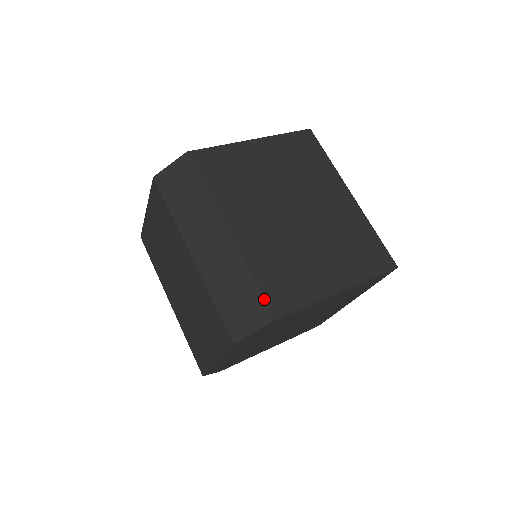
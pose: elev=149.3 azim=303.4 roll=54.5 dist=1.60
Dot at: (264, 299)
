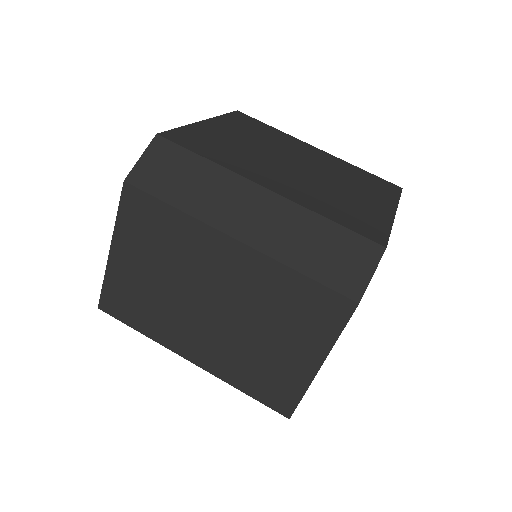
Dot at: (359, 234)
